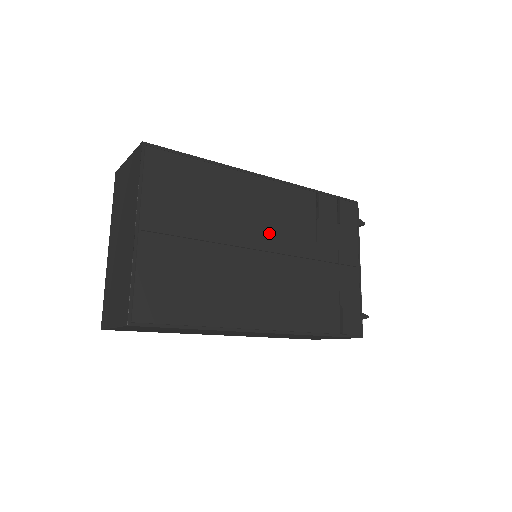
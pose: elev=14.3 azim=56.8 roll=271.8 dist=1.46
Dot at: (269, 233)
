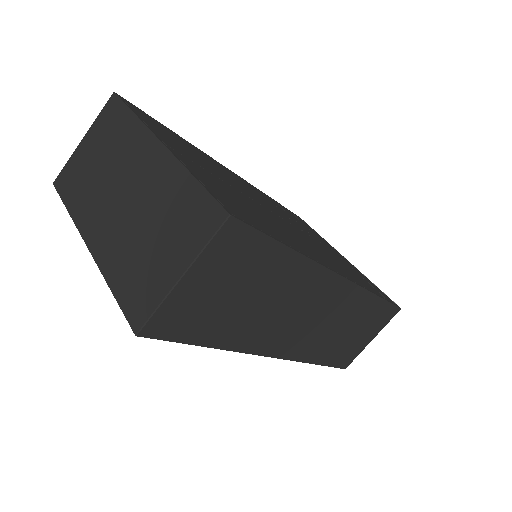
Dot at: (269, 206)
